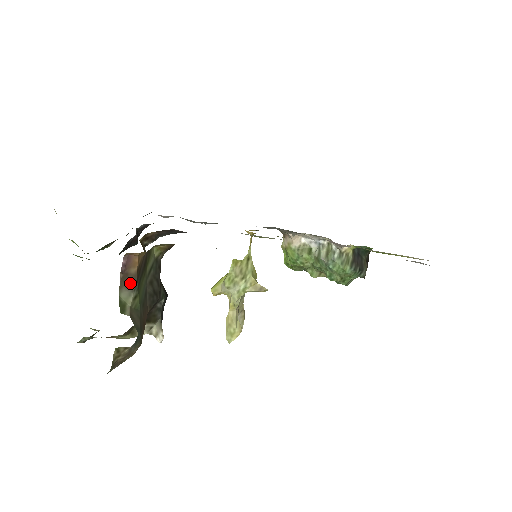
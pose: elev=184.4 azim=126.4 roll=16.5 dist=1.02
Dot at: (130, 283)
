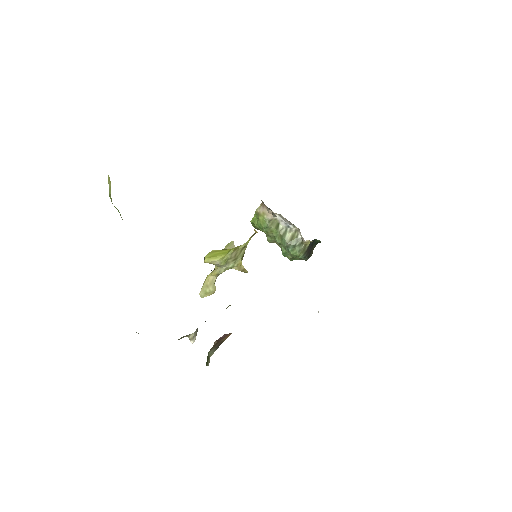
Dot at: (218, 345)
